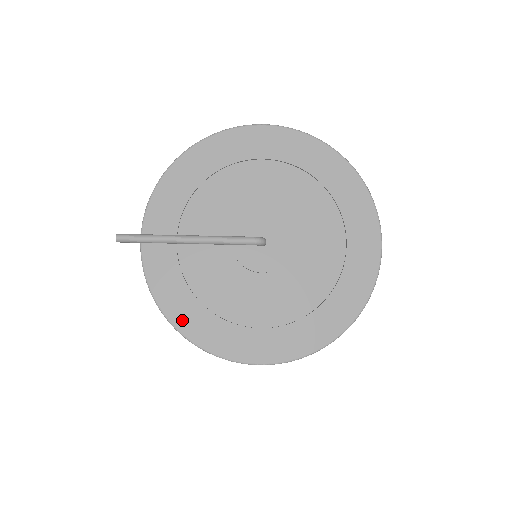
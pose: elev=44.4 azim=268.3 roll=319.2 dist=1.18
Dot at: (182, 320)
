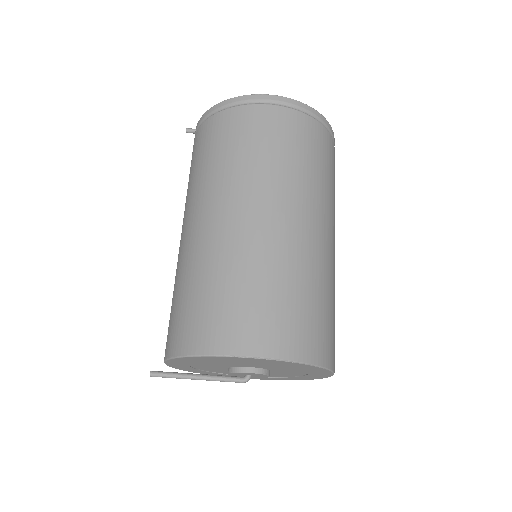
Dot at: occluded
